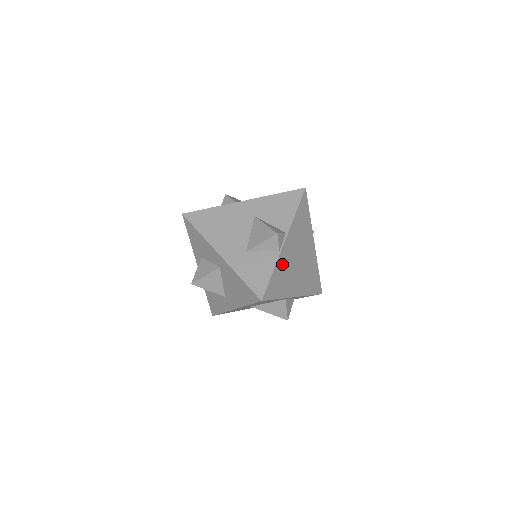
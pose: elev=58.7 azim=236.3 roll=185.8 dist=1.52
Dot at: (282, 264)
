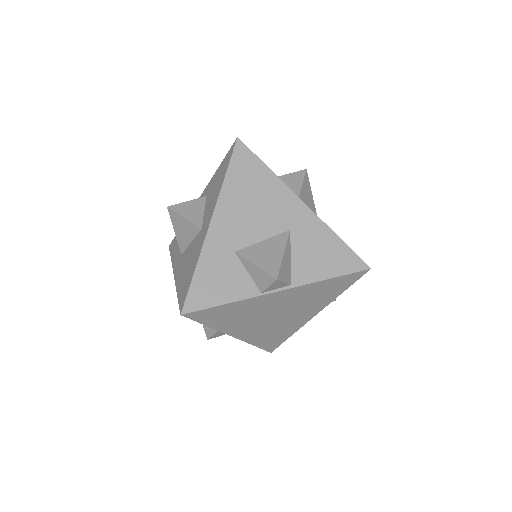
Dot at: (250, 305)
